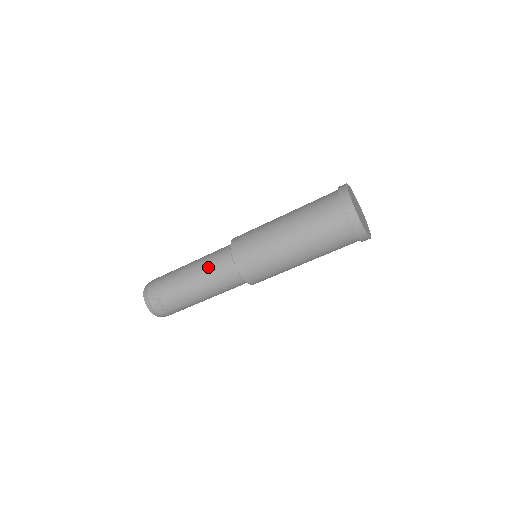
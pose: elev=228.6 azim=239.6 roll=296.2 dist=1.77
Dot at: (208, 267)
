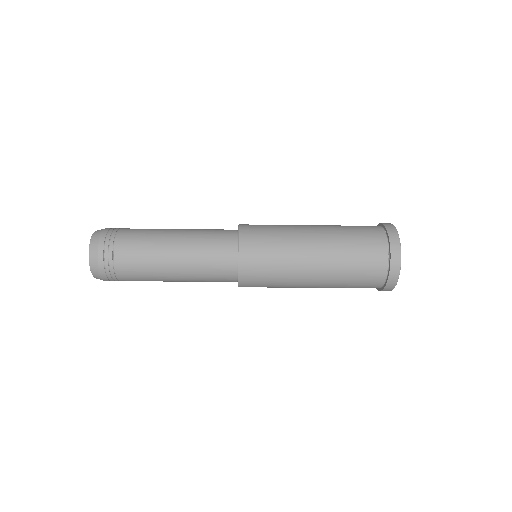
Dot at: (200, 279)
